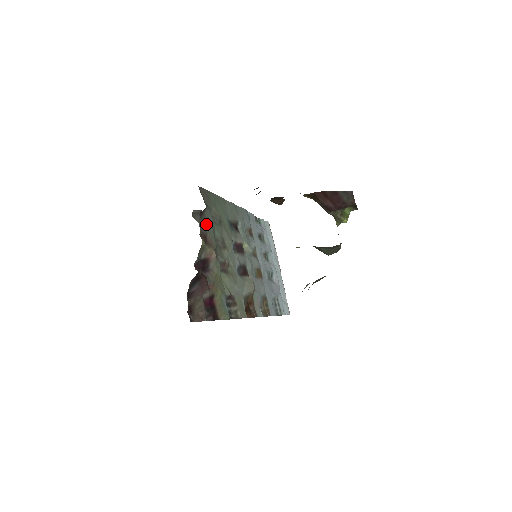
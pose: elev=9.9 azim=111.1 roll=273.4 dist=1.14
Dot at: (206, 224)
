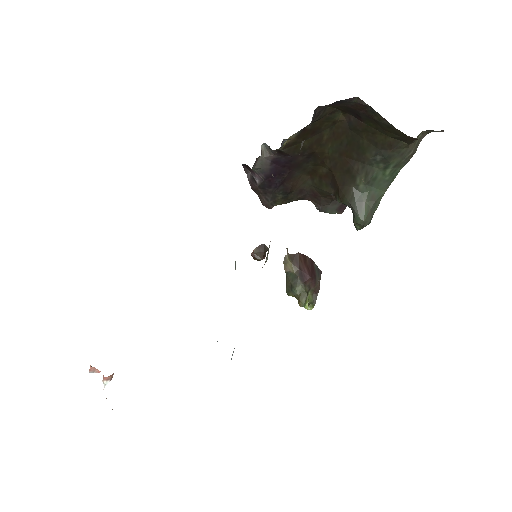
Dot at: occluded
